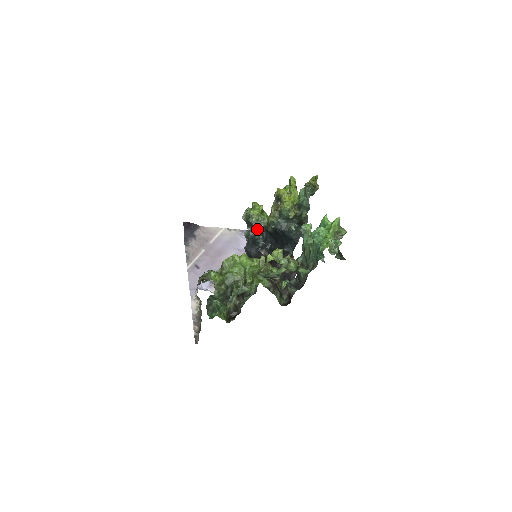
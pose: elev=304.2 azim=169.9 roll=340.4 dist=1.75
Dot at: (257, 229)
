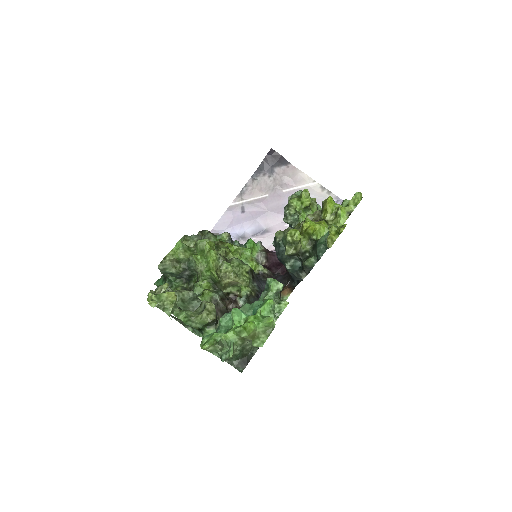
Dot at: occluded
